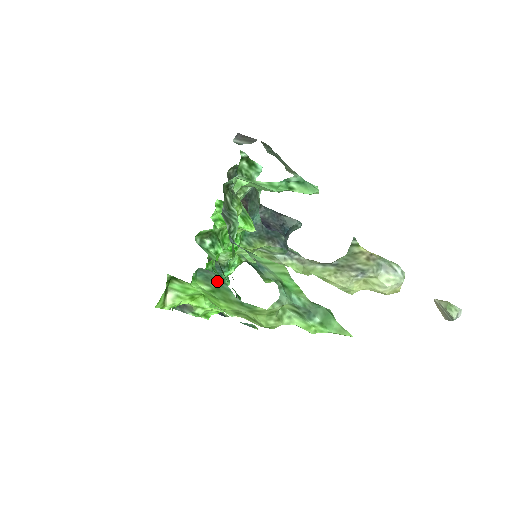
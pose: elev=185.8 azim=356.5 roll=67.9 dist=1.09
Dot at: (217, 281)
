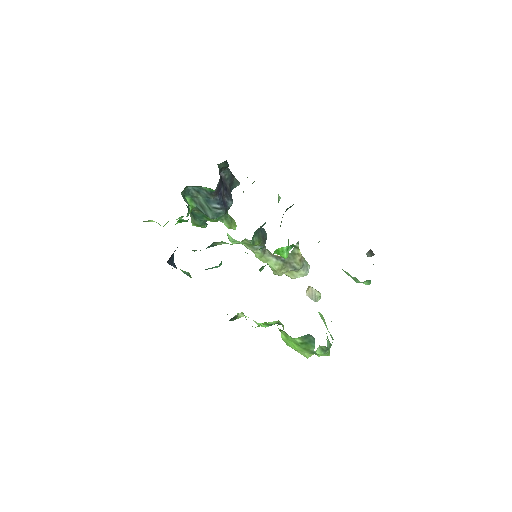
Dot at: (310, 340)
